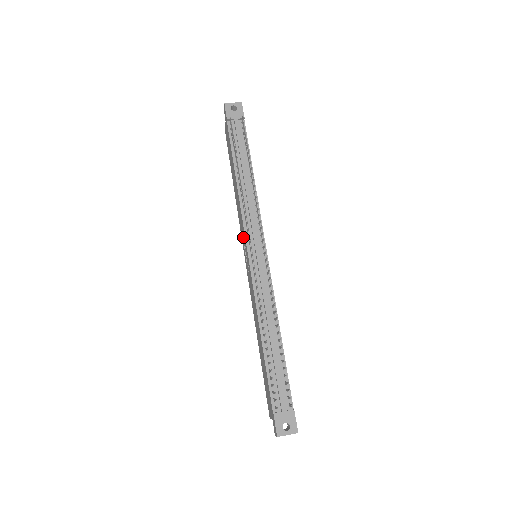
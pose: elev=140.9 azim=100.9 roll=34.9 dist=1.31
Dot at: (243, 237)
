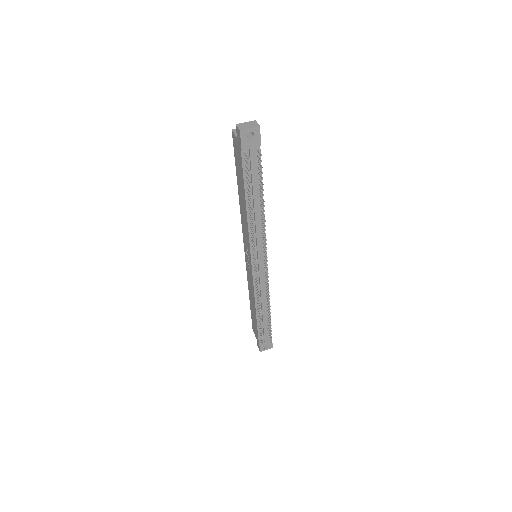
Dot at: (246, 244)
